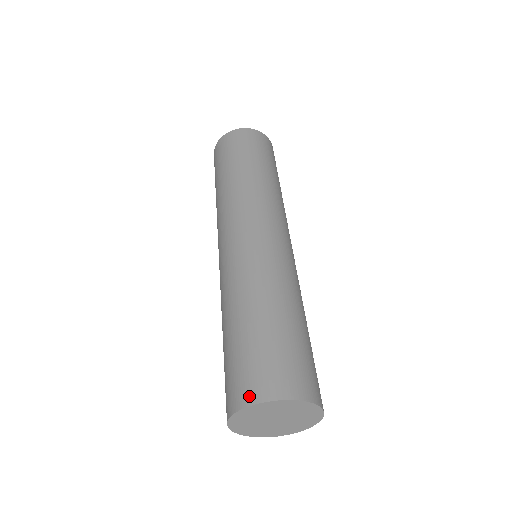
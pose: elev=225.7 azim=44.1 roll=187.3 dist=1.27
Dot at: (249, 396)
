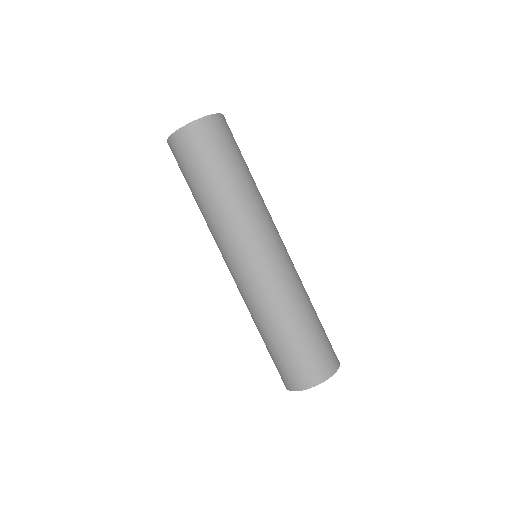
Dot at: (292, 386)
